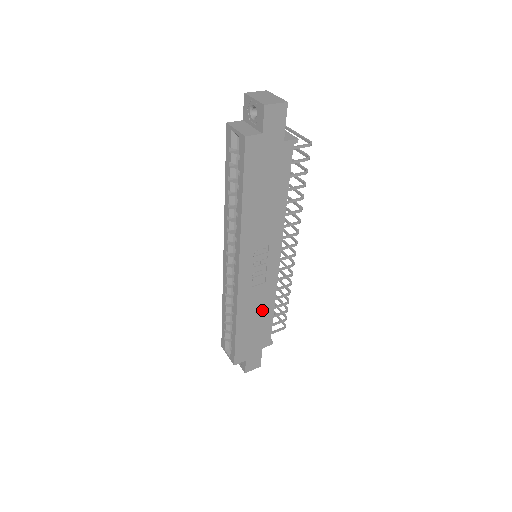
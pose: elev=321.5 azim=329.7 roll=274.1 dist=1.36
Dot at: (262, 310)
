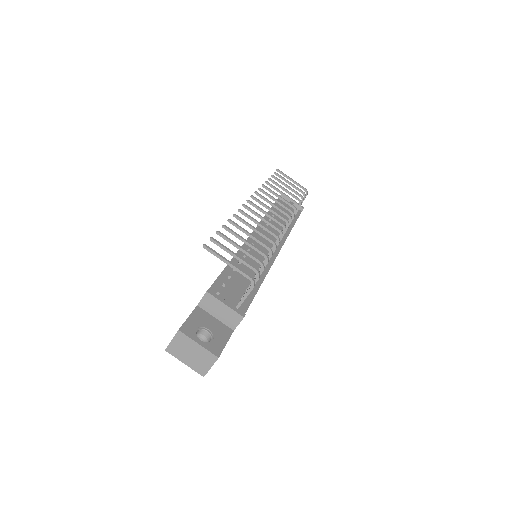
Dot at: occluded
